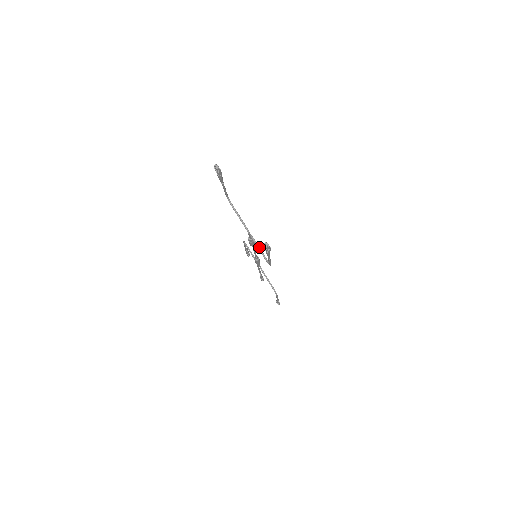
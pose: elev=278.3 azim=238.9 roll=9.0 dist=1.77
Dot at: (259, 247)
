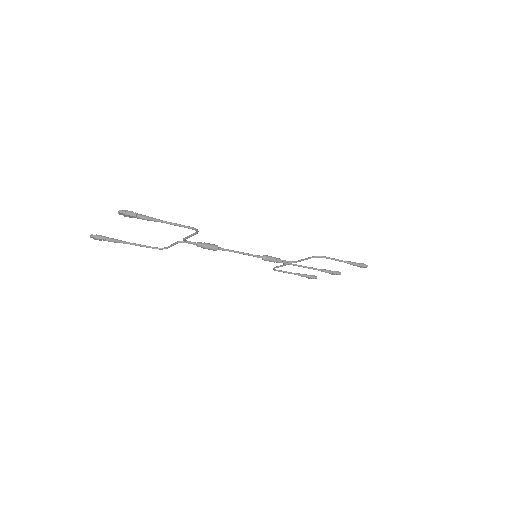
Dot at: (189, 236)
